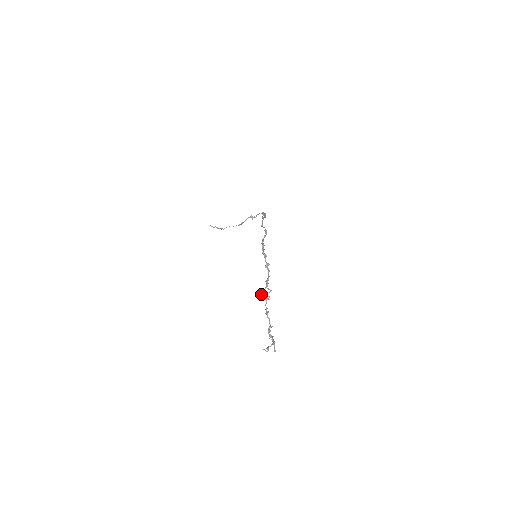
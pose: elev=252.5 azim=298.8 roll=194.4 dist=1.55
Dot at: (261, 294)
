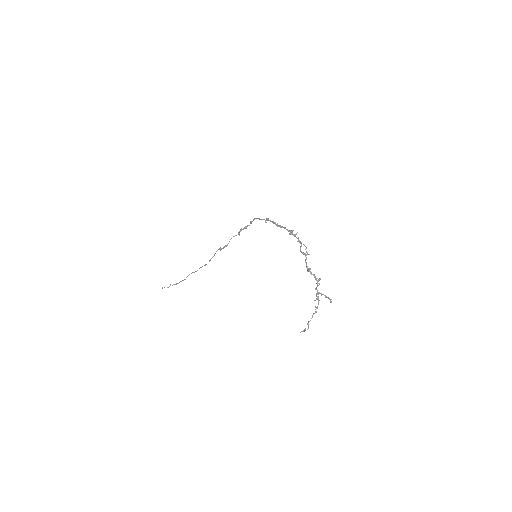
Dot at: (300, 251)
